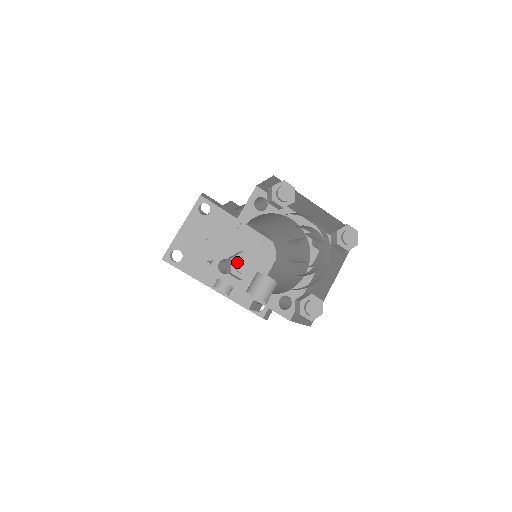
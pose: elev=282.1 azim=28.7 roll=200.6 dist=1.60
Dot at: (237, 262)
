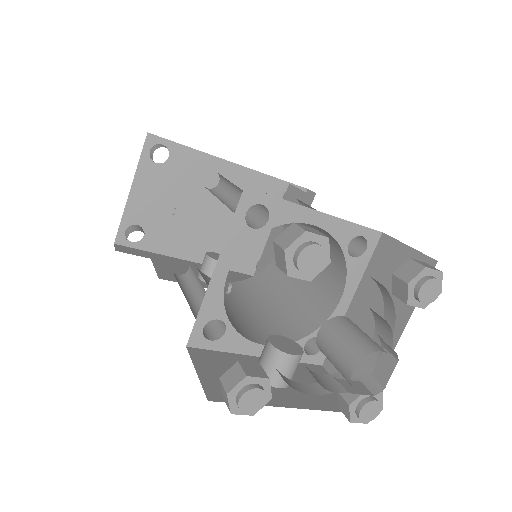
Dot at: (239, 401)
